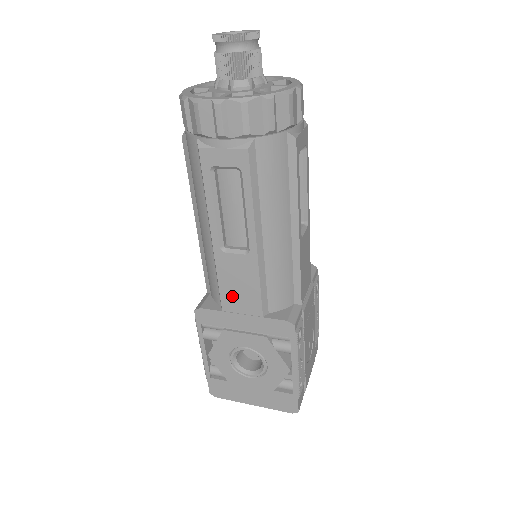
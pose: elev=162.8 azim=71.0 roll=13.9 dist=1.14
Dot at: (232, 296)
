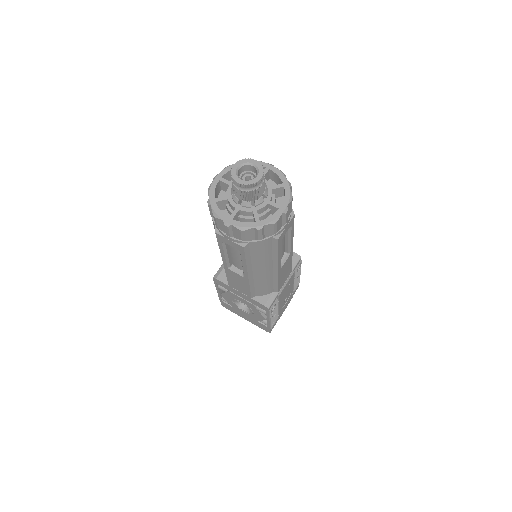
Dot at: (234, 284)
